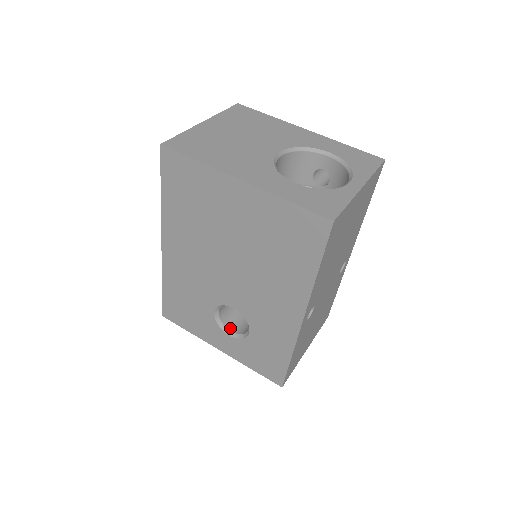
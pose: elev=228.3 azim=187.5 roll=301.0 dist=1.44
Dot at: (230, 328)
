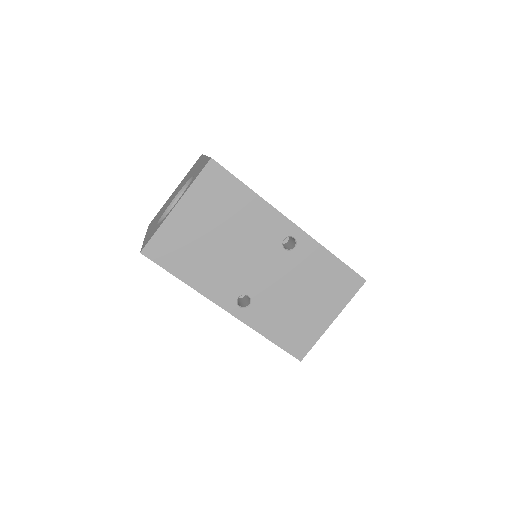
Dot at: occluded
